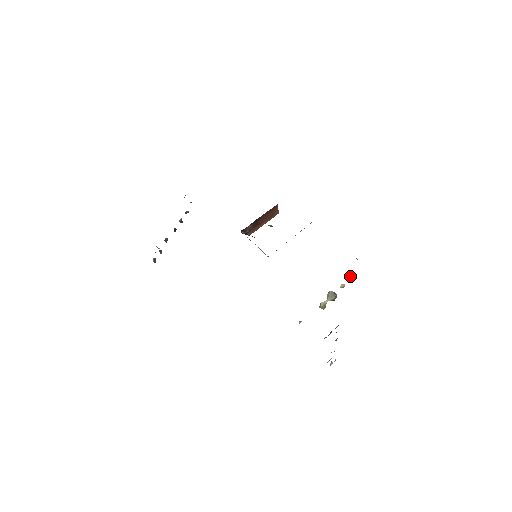
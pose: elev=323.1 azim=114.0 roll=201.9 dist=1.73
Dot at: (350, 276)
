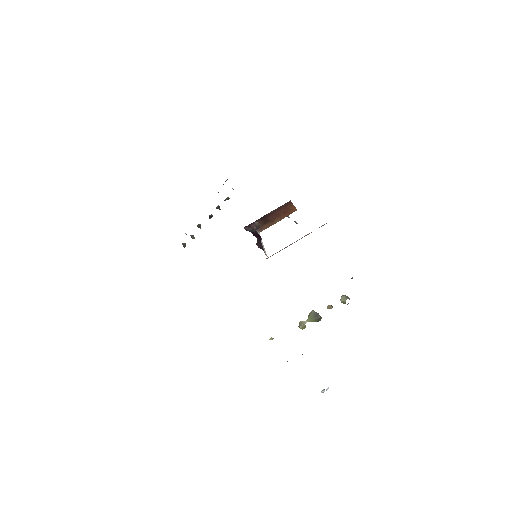
Dot at: (341, 297)
